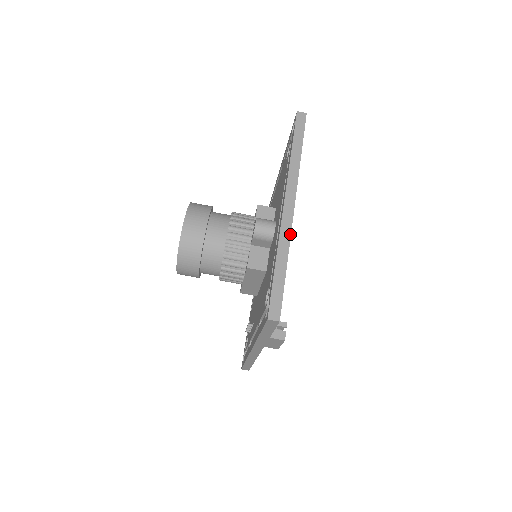
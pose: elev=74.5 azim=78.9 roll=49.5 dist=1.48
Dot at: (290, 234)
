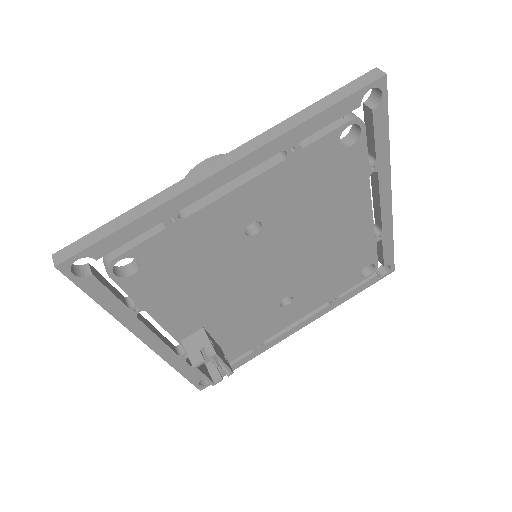
Dot at: (179, 193)
